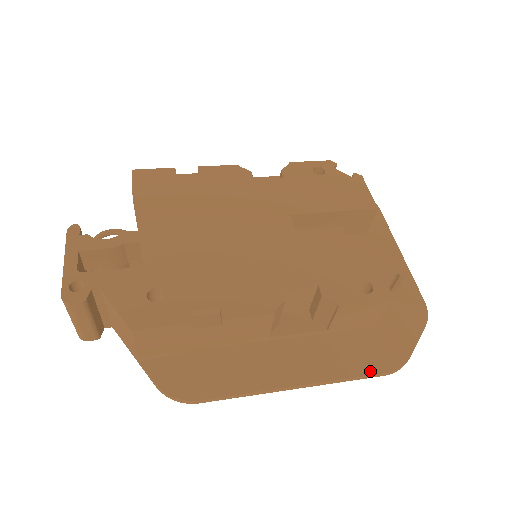
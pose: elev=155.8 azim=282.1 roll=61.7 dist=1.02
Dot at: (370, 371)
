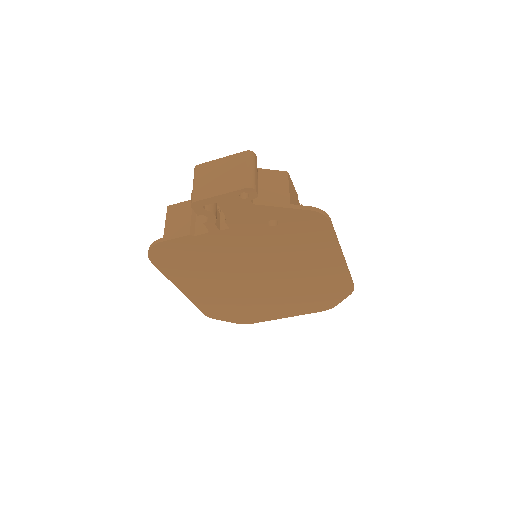
Dot at: occluded
